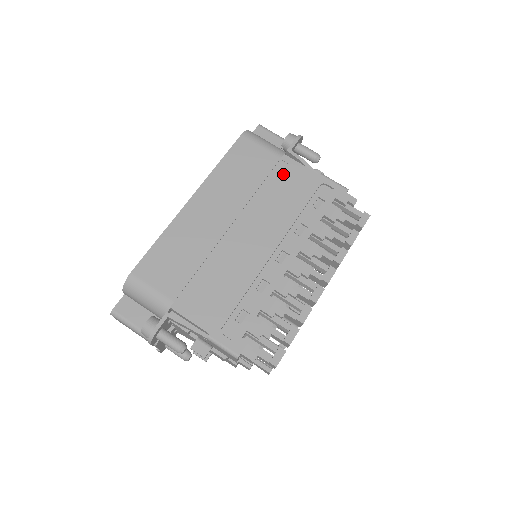
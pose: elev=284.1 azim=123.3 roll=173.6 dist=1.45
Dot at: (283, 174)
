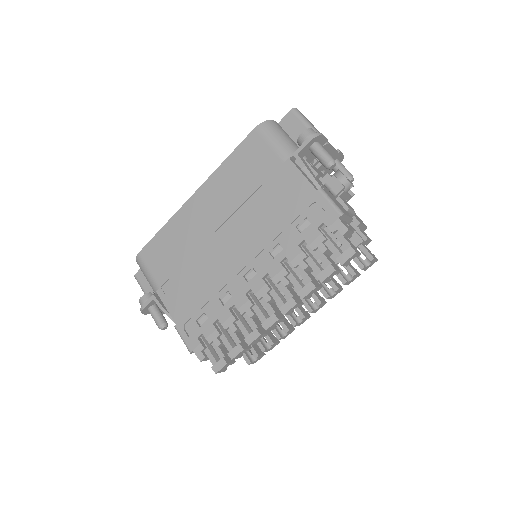
Dot at: (280, 182)
